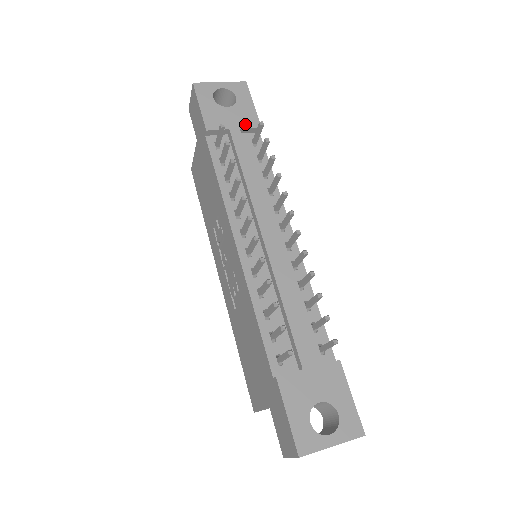
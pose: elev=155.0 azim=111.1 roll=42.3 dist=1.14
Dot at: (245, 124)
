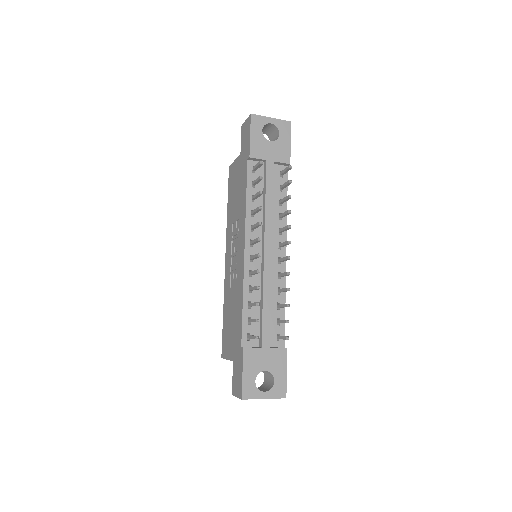
Dot at: (279, 159)
